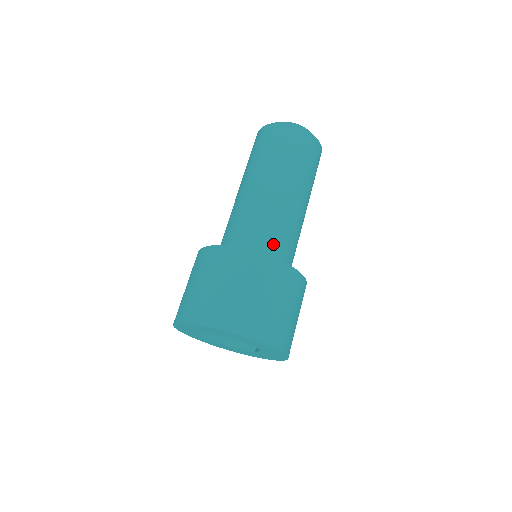
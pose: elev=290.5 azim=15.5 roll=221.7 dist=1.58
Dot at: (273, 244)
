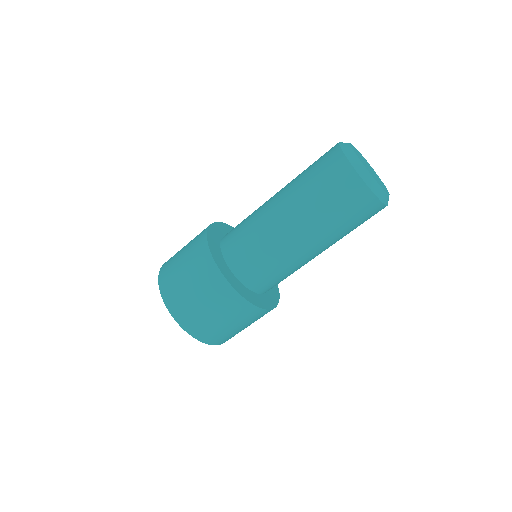
Dot at: (256, 273)
